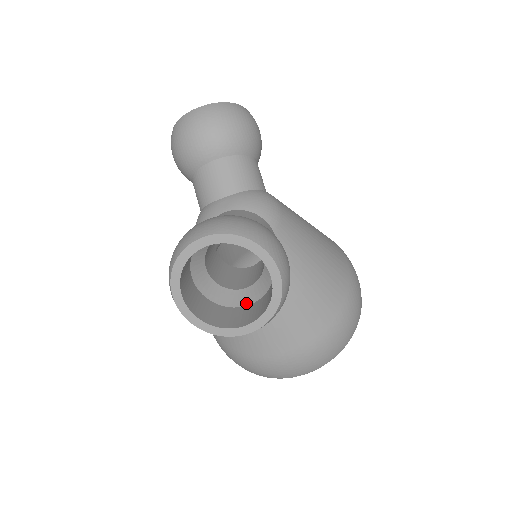
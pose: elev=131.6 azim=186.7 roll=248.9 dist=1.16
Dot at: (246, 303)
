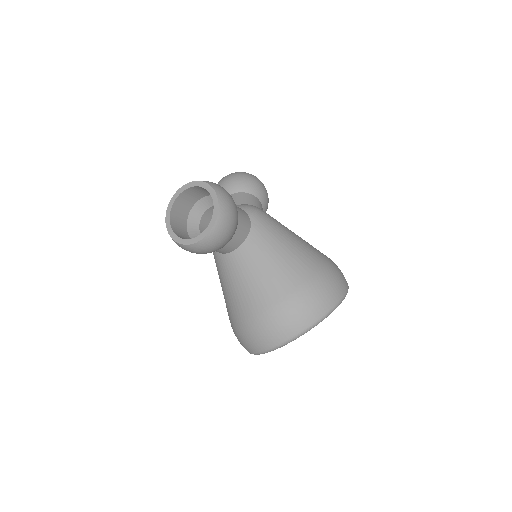
Dot at: occluded
